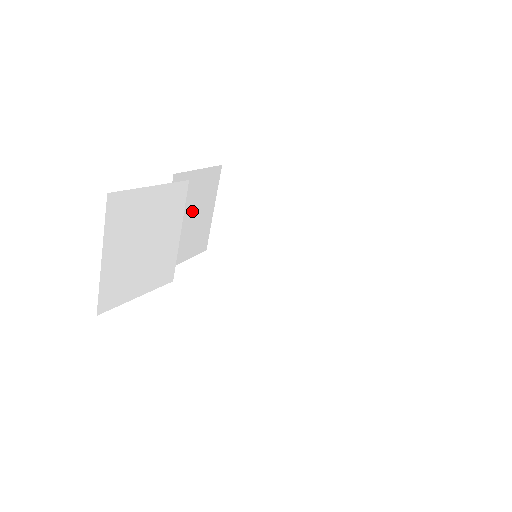
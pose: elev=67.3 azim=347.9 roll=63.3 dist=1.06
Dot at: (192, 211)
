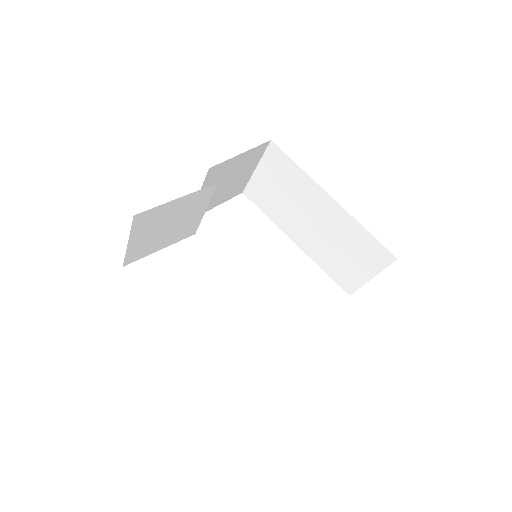
Dot at: (229, 179)
